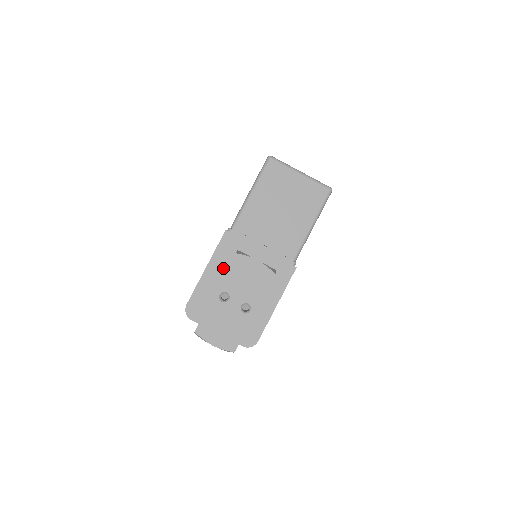
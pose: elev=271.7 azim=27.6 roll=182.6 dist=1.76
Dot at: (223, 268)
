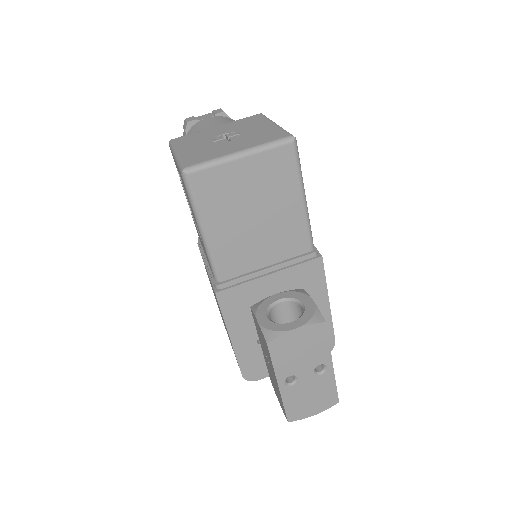
Dot at: (247, 323)
